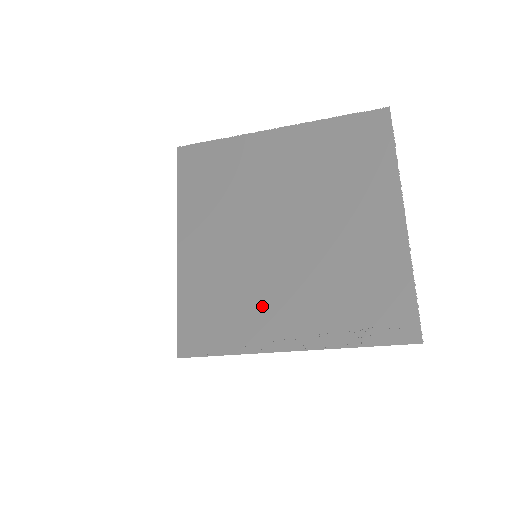
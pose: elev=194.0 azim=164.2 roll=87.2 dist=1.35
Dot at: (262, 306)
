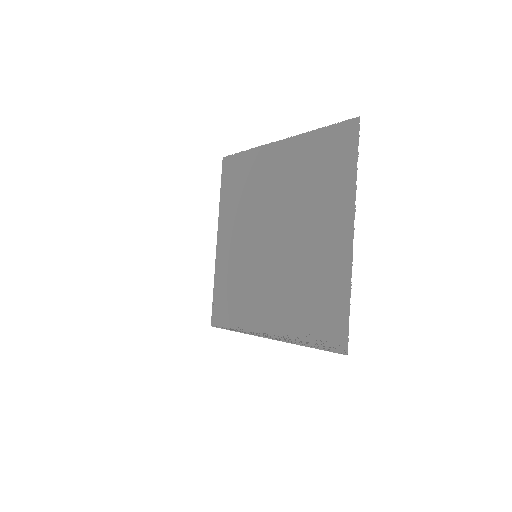
Dot at: (255, 298)
